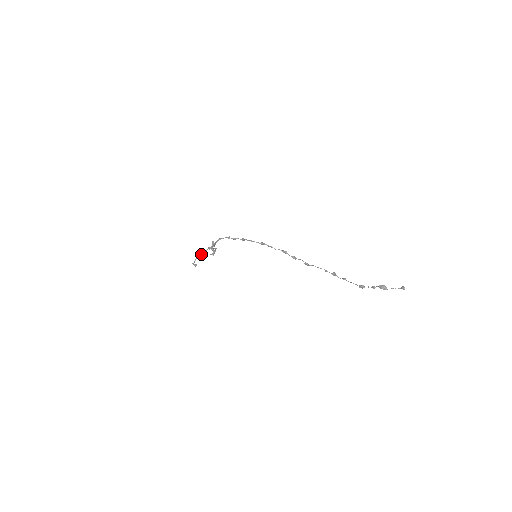
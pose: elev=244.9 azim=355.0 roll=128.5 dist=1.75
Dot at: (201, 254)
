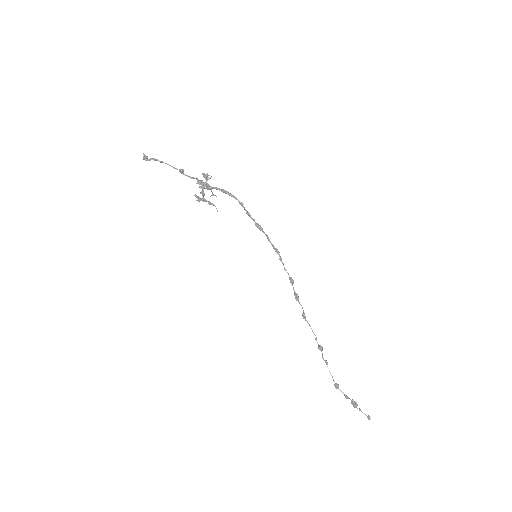
Dot at: (174, 168)
